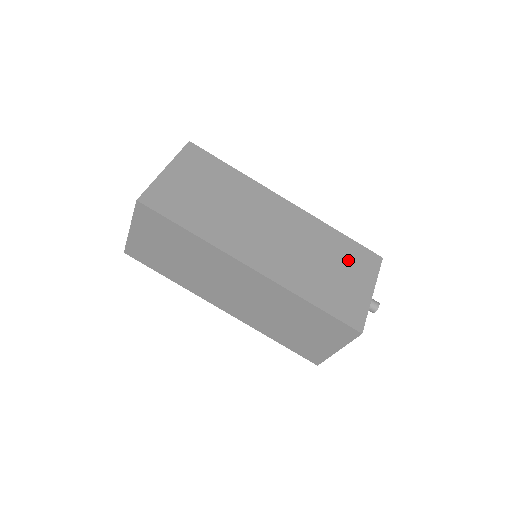
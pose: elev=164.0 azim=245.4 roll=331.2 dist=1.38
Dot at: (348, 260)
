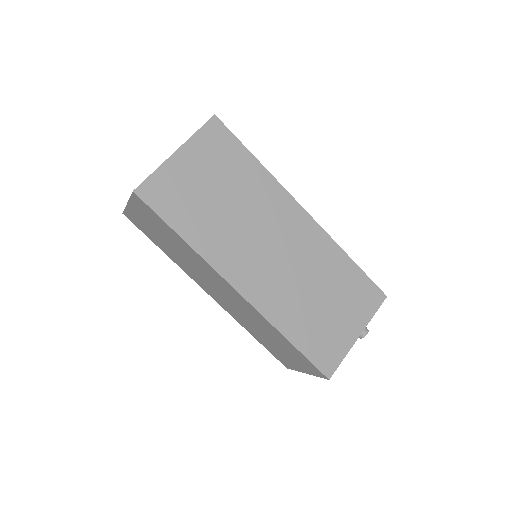
Dot at: (347, 295)
